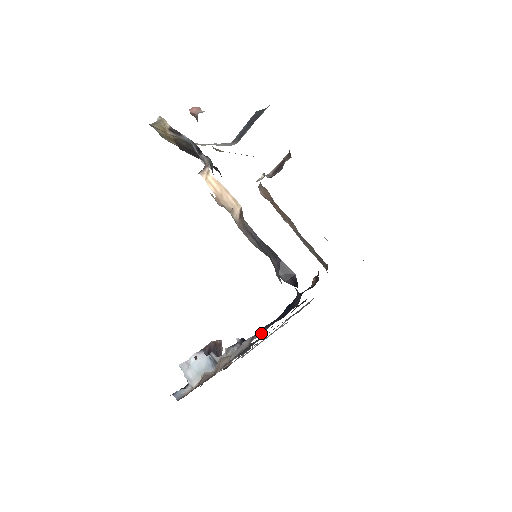
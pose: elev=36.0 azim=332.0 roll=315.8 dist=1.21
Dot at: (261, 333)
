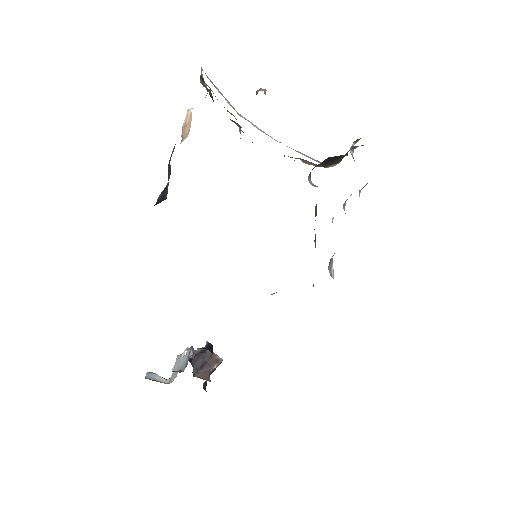
Dot at: occluded
